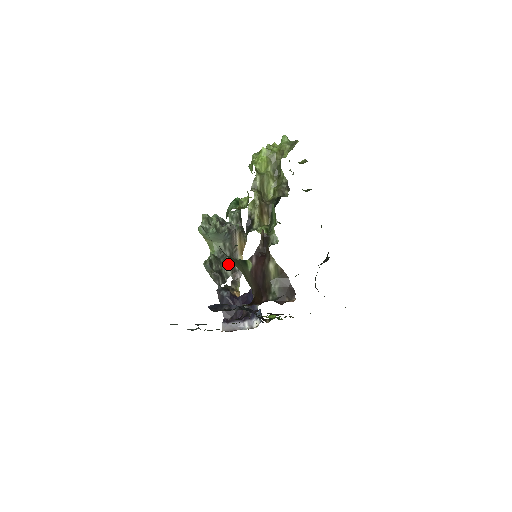
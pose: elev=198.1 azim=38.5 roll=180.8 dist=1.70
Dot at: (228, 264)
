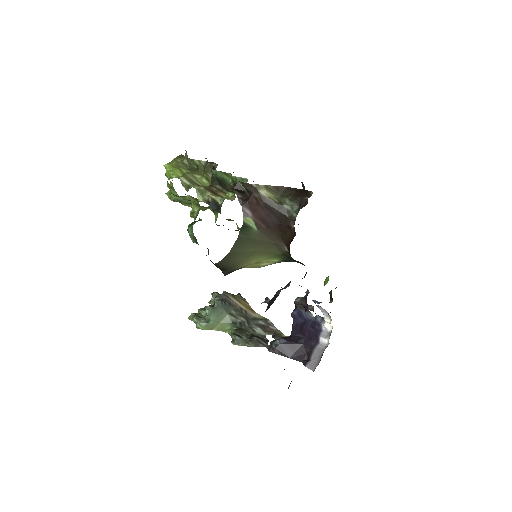
Dot at: (252, 327)
